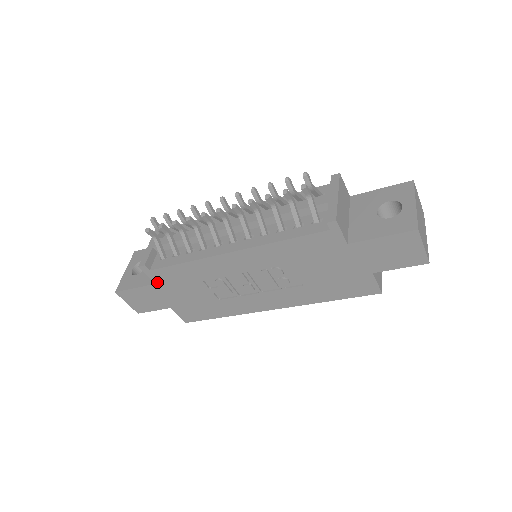
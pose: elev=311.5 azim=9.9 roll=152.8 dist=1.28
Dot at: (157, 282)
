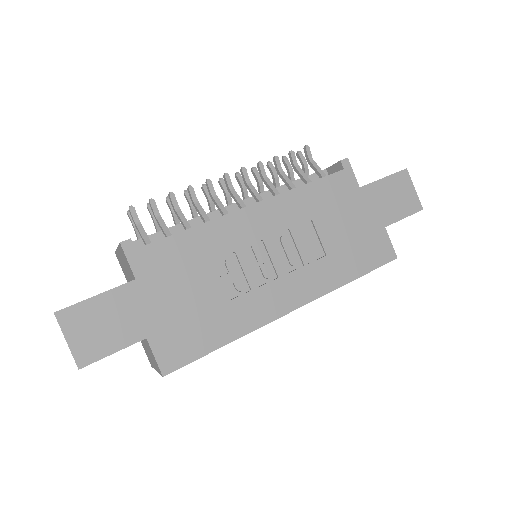
Dot at: (140, 275)
